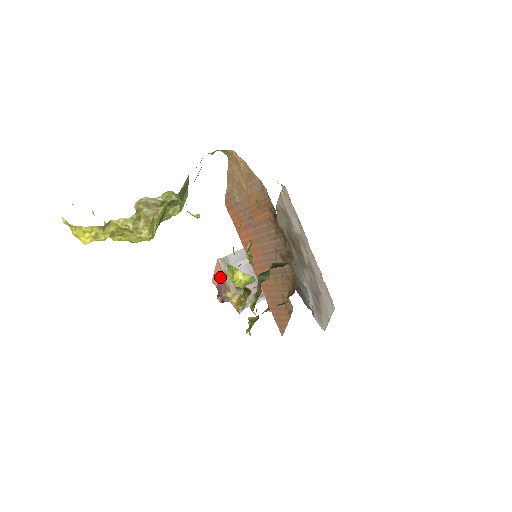
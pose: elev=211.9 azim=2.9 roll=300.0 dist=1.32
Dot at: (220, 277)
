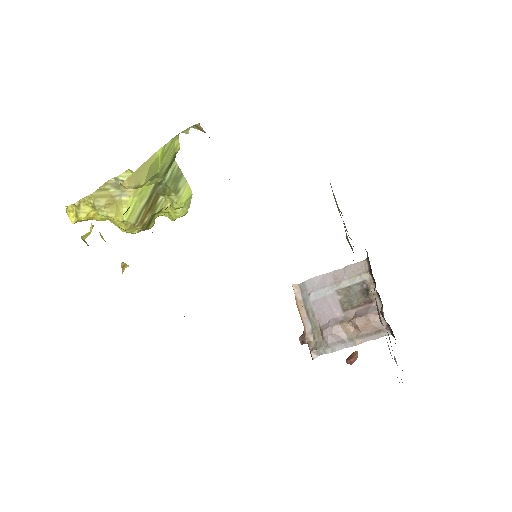
Dot at: occluded
